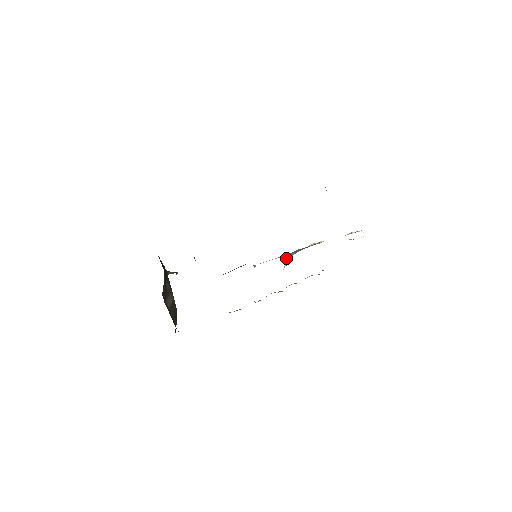
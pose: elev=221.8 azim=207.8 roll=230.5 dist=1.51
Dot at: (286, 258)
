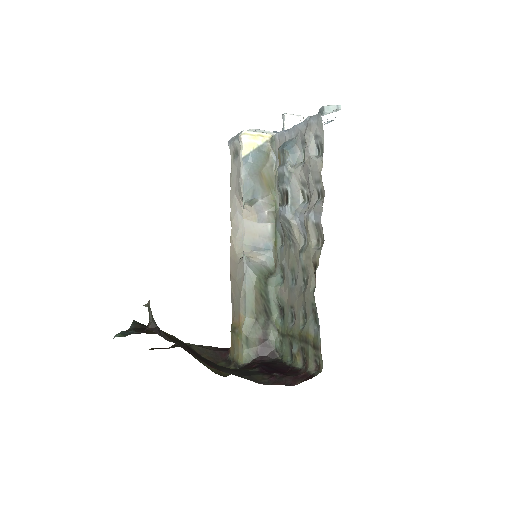
Dot at: (248, 203)
